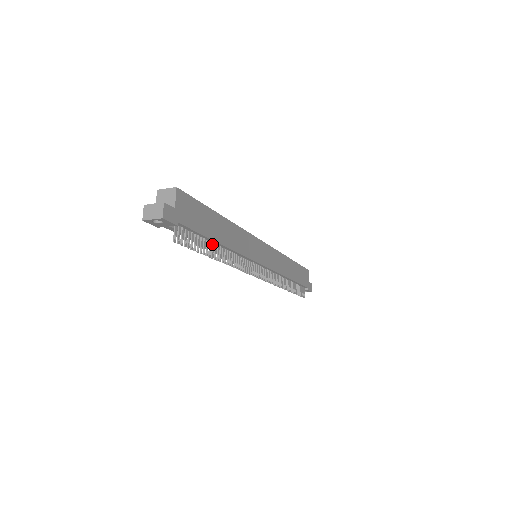
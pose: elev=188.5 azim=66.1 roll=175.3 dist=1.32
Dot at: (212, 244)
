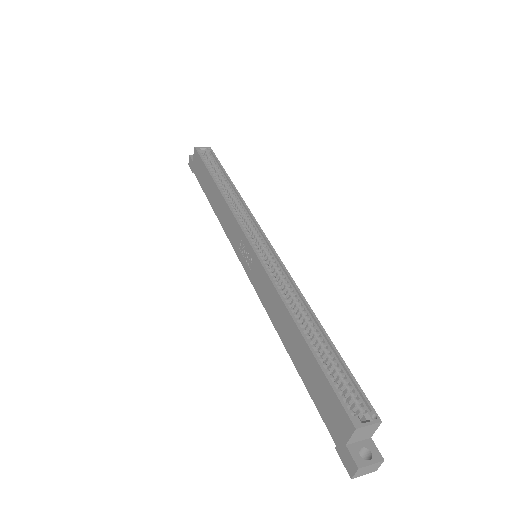
Dot at: occluded
